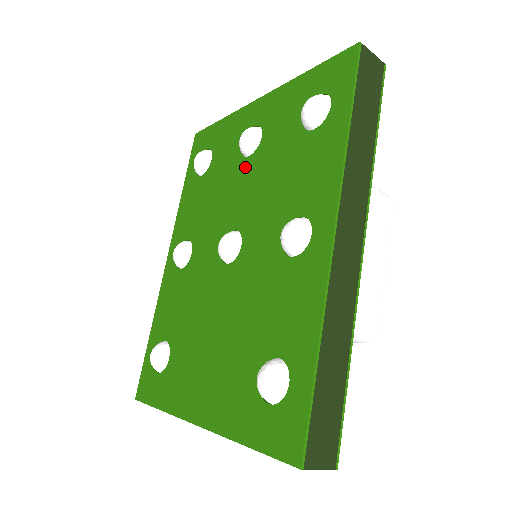
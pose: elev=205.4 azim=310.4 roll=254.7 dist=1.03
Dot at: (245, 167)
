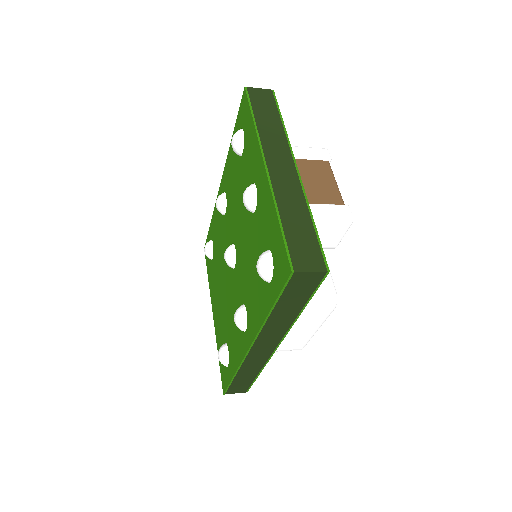
Dot at: (247, 214)
